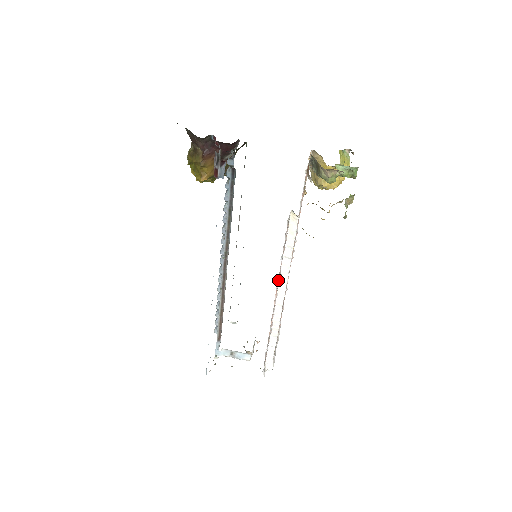
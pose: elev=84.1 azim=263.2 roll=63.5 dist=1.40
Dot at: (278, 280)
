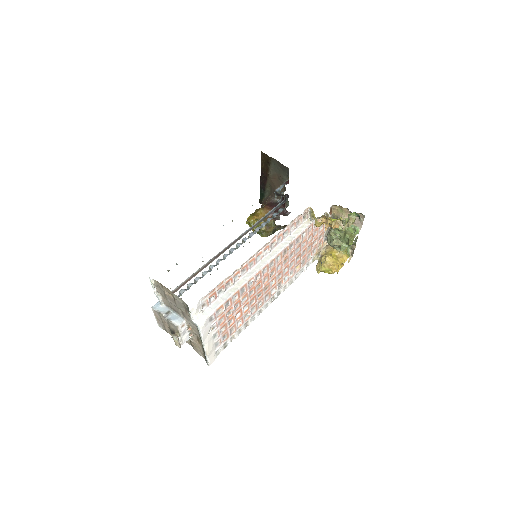
Dot at: (274, 240)
